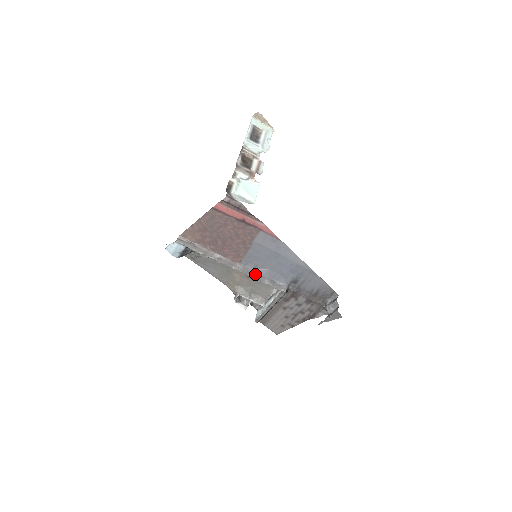
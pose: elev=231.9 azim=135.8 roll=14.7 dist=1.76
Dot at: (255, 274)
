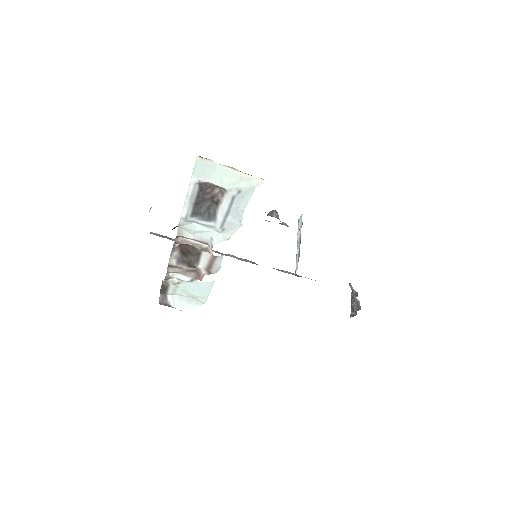
Dot at: (256, 264)
